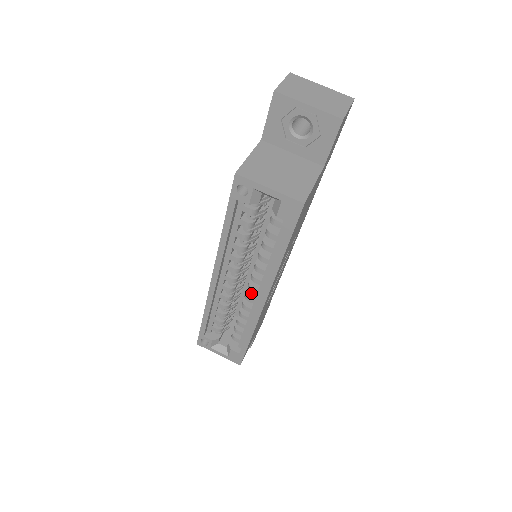
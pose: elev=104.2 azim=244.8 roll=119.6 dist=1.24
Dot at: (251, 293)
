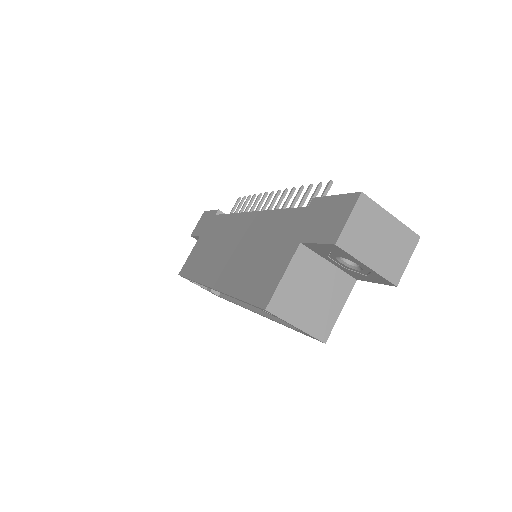
Dot at: occluded
